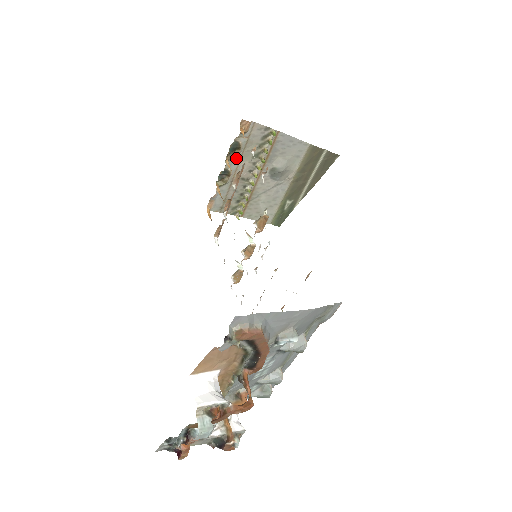
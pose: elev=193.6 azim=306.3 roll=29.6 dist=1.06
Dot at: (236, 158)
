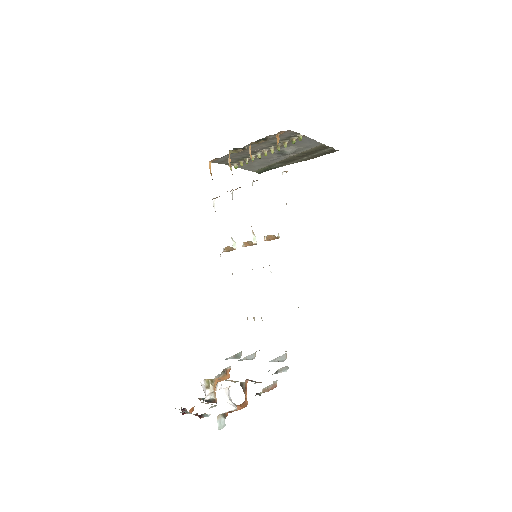
Dot at: (257, 143)
